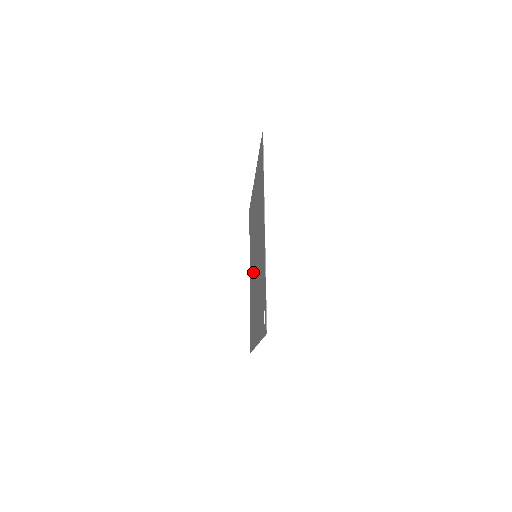
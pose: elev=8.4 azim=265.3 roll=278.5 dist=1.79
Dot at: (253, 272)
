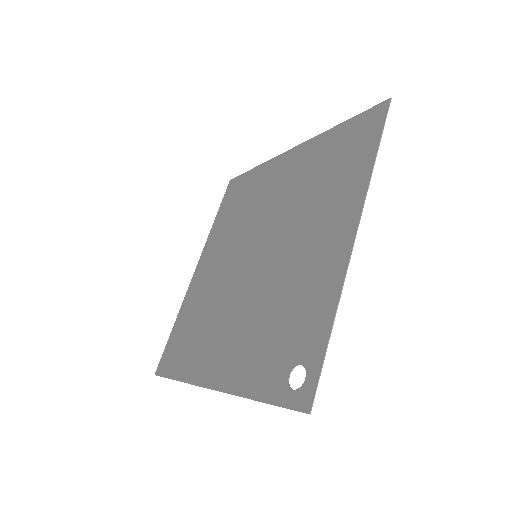
Dot at: (227, 271)
